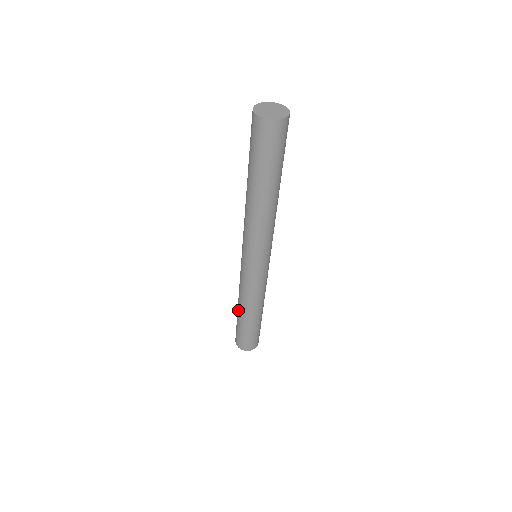
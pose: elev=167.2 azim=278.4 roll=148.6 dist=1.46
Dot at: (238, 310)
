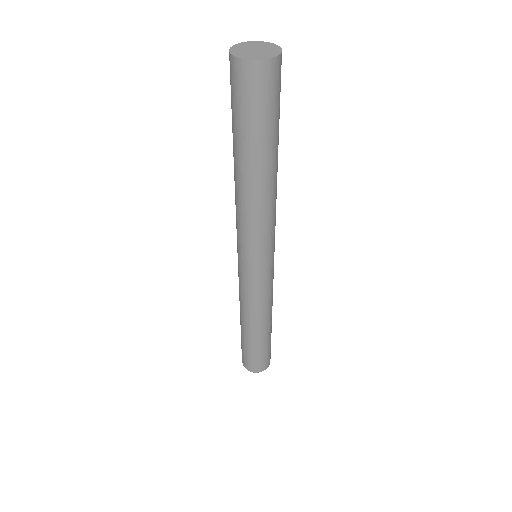
Dot at: (240, 323)
